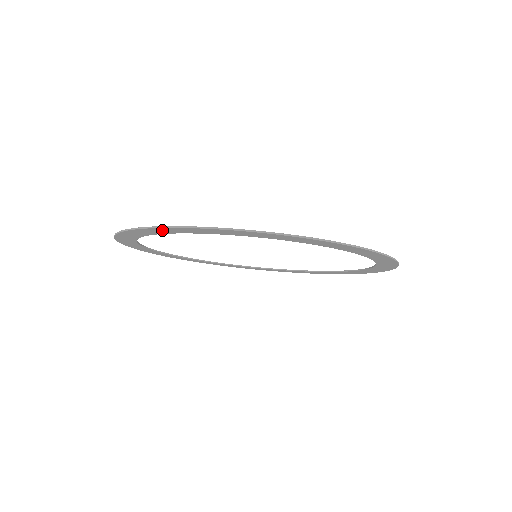
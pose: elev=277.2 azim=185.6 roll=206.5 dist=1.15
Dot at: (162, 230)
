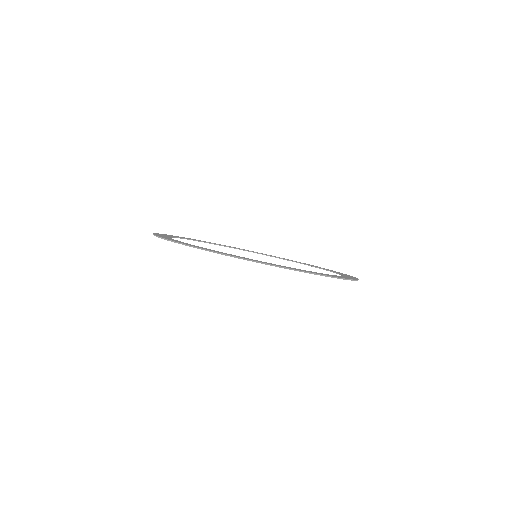
Dot at: occluded
